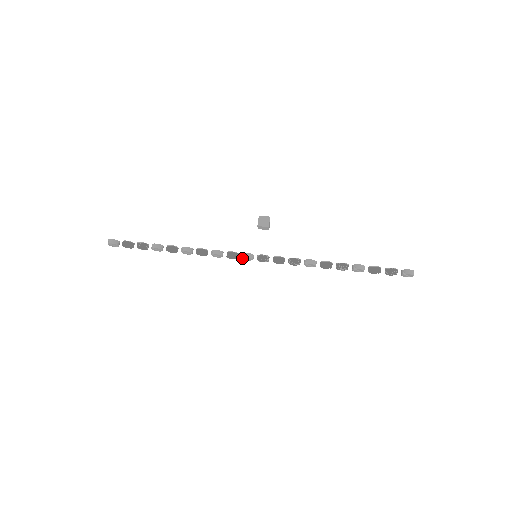
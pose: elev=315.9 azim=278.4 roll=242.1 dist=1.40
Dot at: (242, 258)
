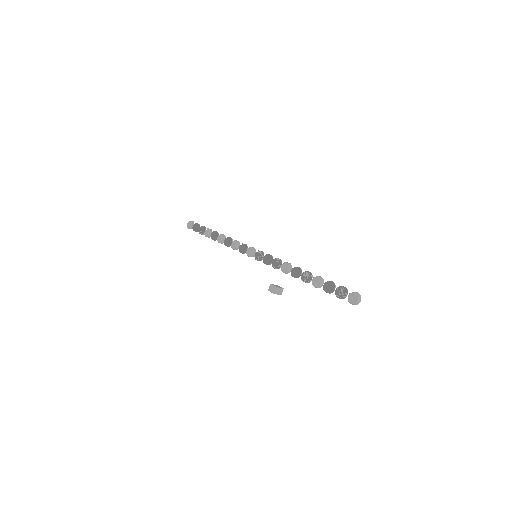
Dot at: (247, 250)
